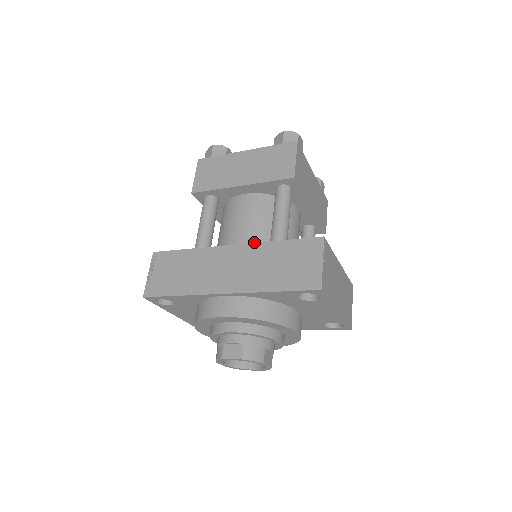
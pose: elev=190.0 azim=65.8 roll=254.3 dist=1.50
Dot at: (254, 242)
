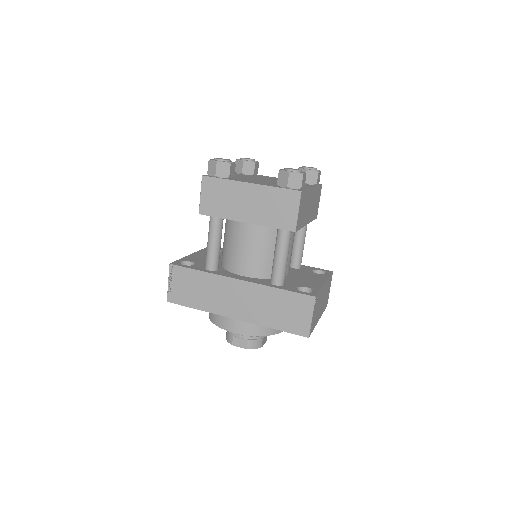
Dot at: (257, 270)
